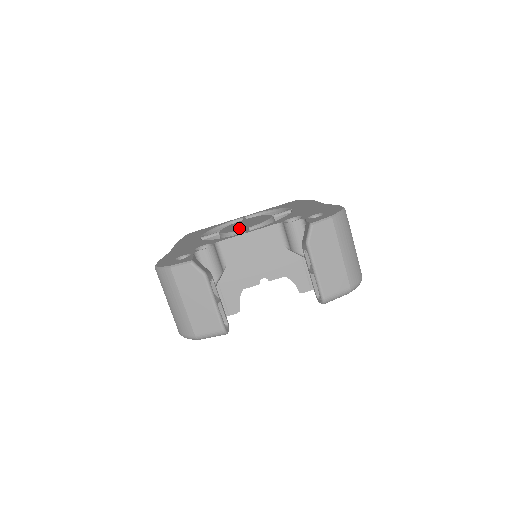
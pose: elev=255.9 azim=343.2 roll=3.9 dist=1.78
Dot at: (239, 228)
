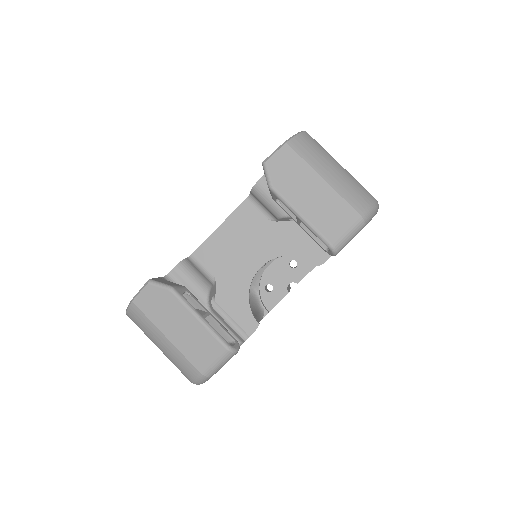
Dot at: occluded
